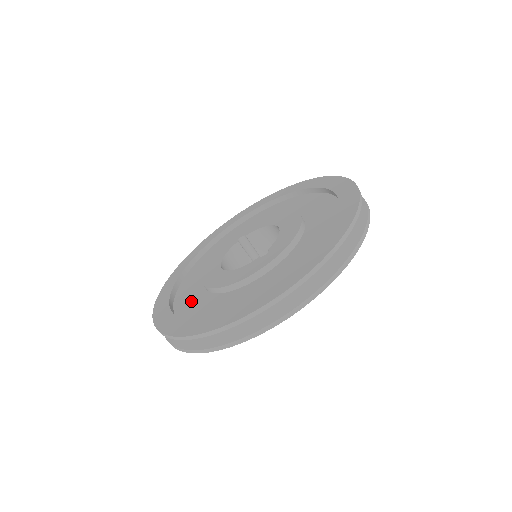
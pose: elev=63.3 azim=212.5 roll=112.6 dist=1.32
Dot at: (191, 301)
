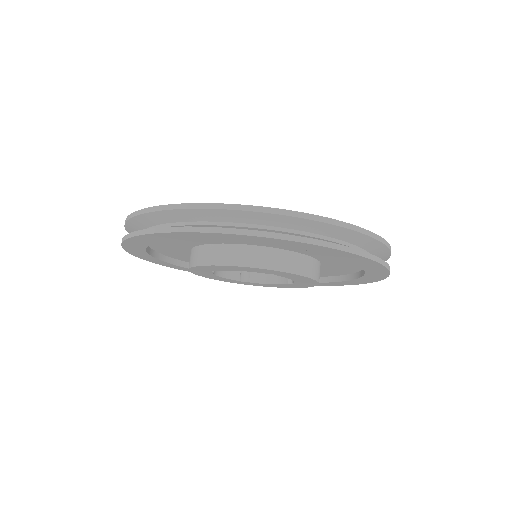
Dot at: occluded
